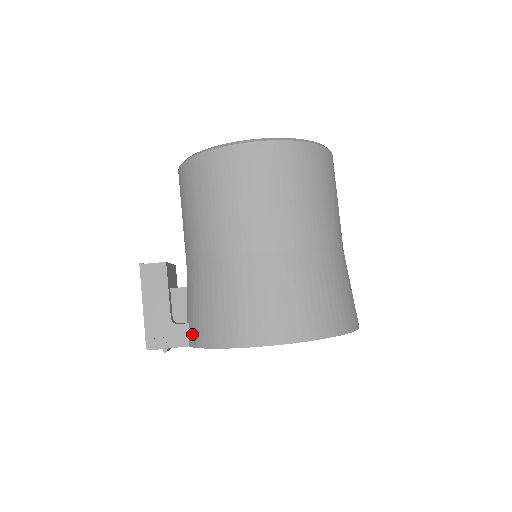
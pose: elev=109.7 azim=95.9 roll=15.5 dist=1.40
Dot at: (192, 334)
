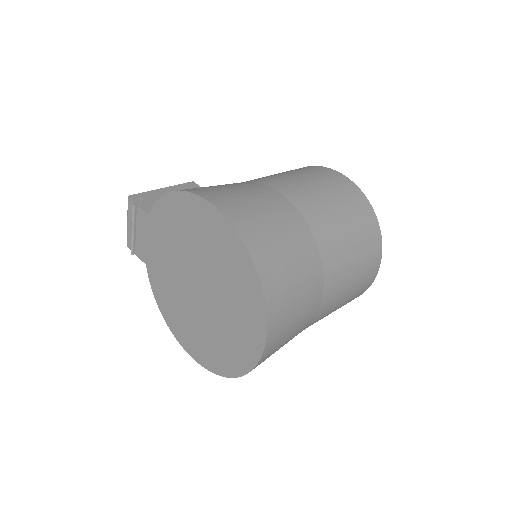
Dot at: occluded
